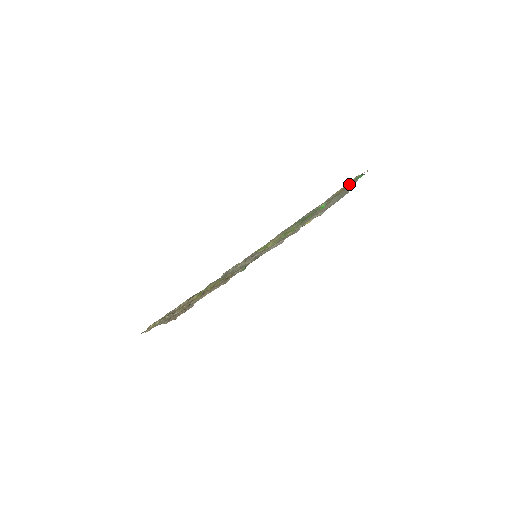
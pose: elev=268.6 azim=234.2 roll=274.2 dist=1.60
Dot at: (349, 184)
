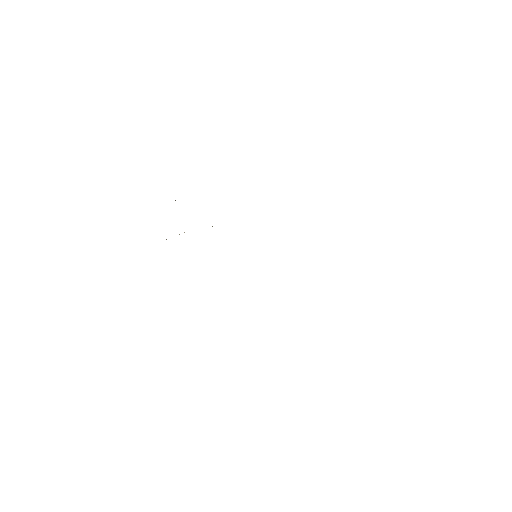
Dot at: occluded
